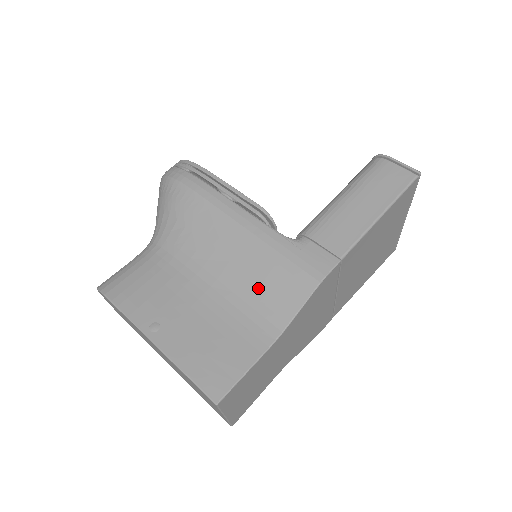
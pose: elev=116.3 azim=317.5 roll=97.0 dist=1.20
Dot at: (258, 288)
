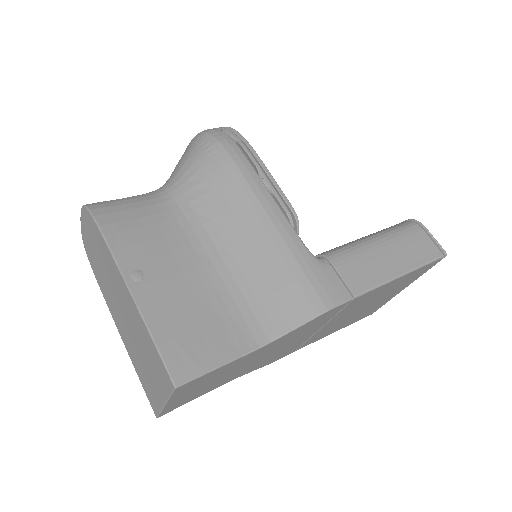
Dot at: (262, 287)
